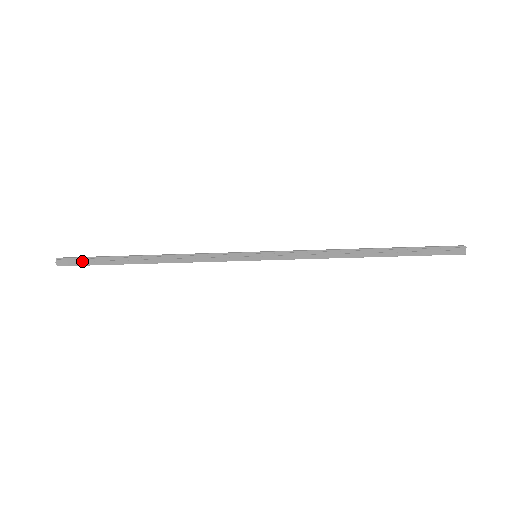
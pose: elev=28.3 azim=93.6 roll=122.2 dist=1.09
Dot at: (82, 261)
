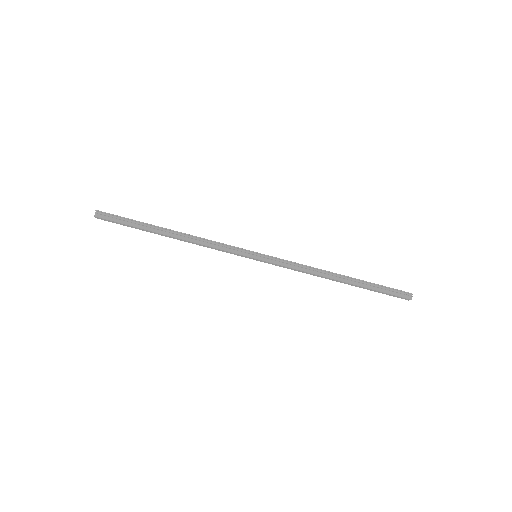
Dot at: (117, 218)
